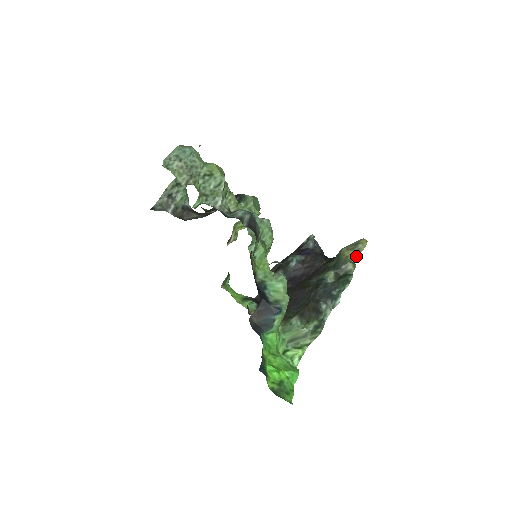
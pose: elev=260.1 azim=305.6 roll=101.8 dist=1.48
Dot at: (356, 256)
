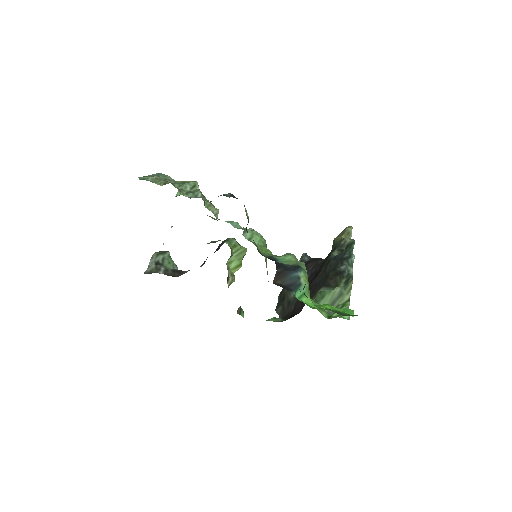
Dot at: occluded
